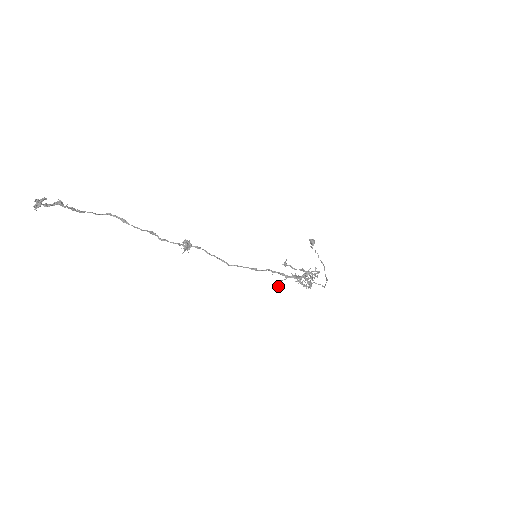
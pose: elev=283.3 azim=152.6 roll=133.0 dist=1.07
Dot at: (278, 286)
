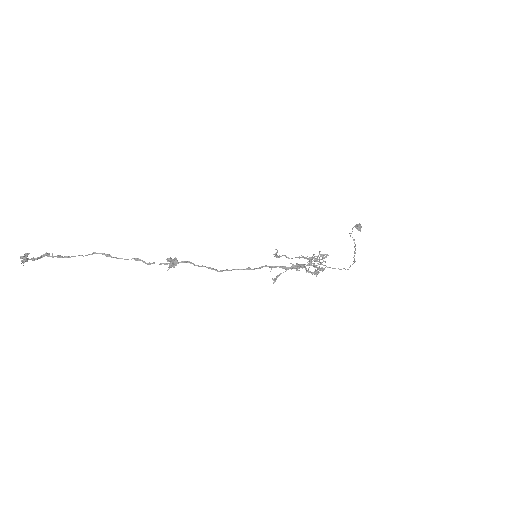
Dot at: (275, 280)
